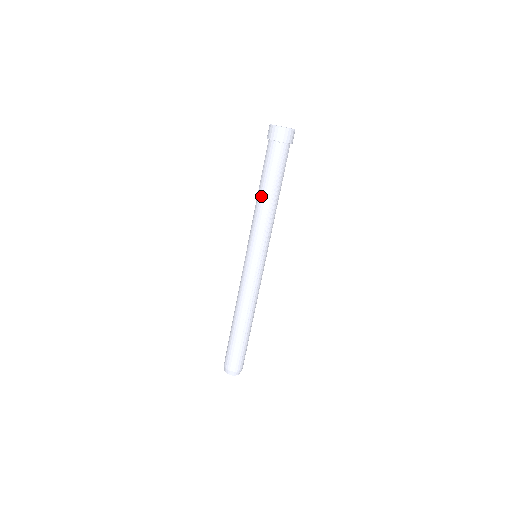
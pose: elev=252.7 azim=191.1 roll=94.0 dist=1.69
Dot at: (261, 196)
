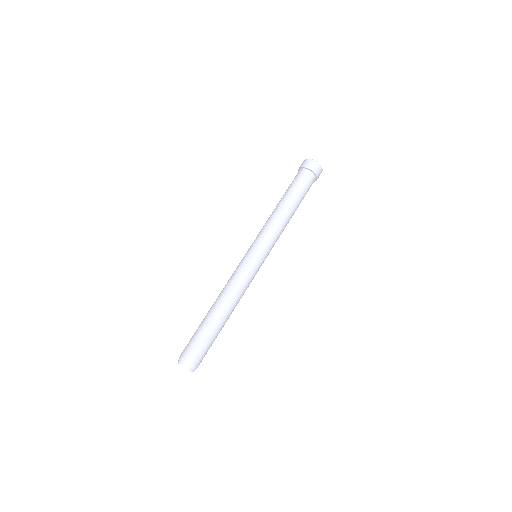
Dot at: occluded
